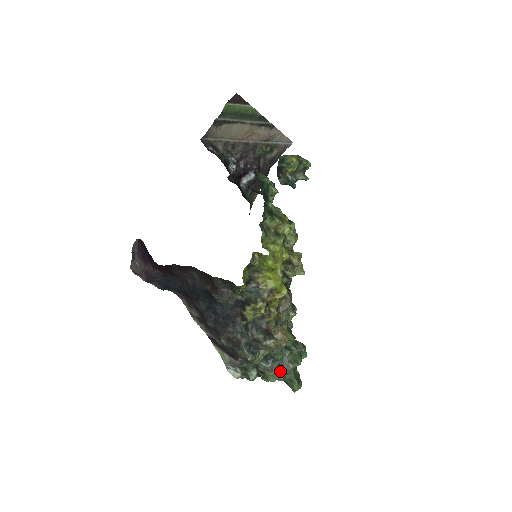
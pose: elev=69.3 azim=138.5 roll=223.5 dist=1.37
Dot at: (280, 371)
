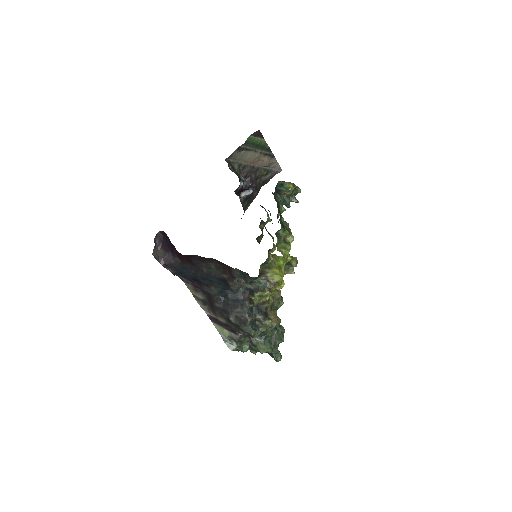
Dot at: (270, 345)
